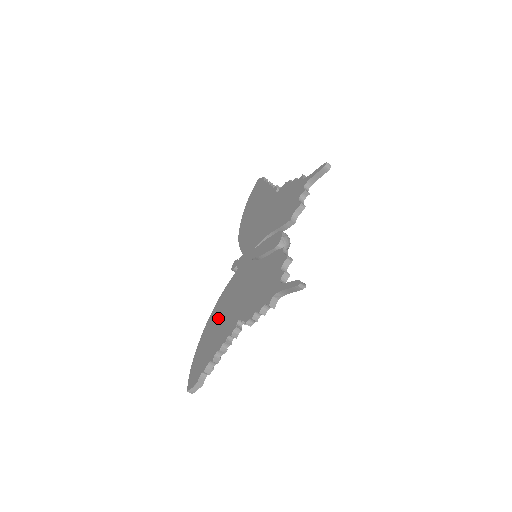
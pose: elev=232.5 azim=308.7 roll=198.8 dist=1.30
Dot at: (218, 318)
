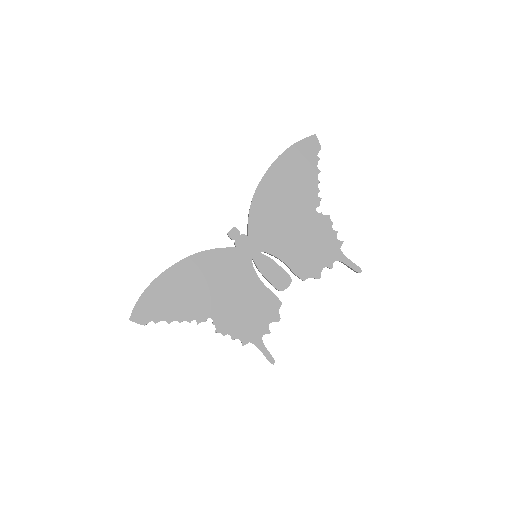
Dot at: (191, 280)
